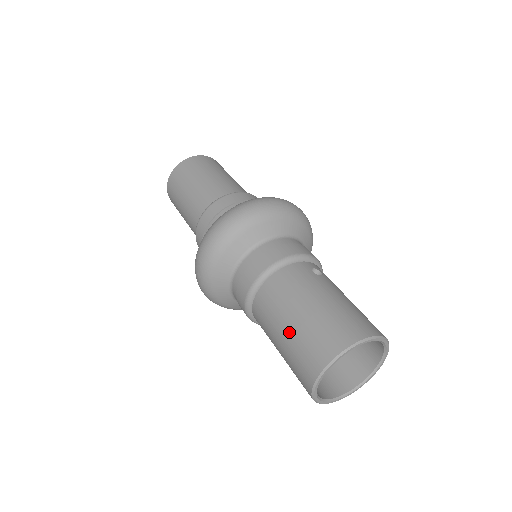
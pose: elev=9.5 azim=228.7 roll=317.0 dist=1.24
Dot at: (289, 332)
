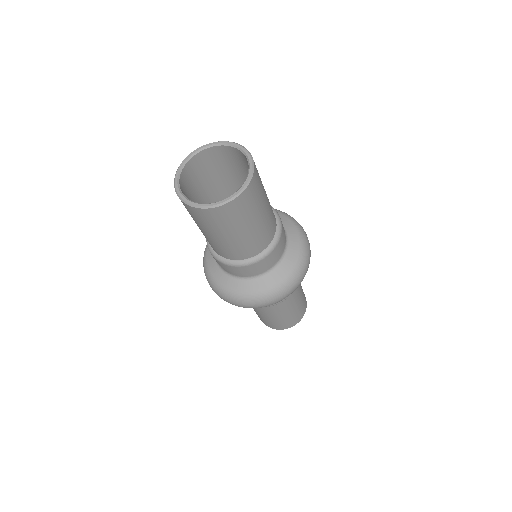
Dot at: occluded
